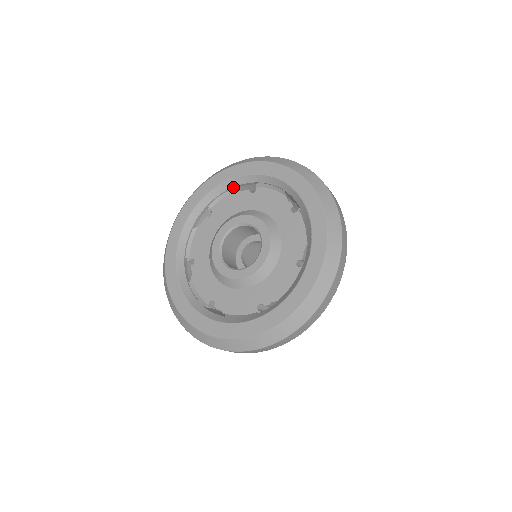
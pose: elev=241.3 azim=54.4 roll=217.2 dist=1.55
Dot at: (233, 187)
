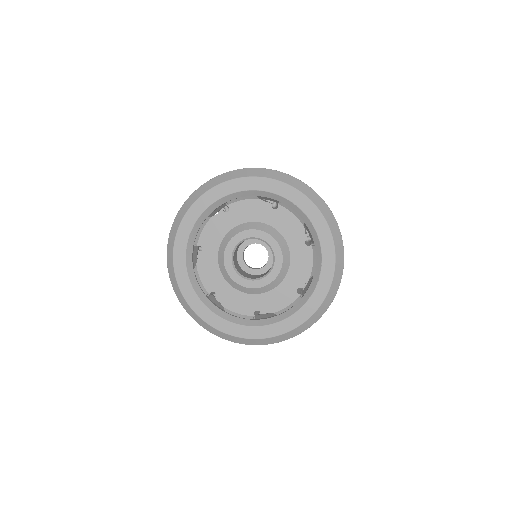
Dot at: (257, 196)
